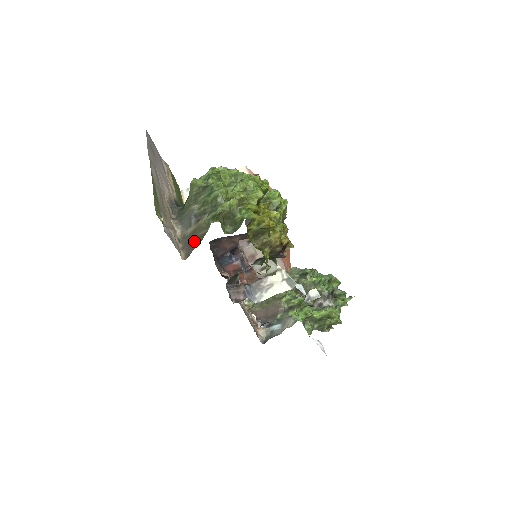
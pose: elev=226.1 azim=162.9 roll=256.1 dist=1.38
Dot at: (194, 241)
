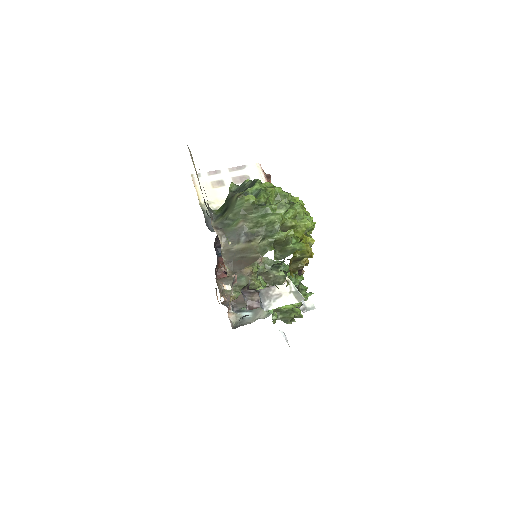
Dot at: (242, 260)
